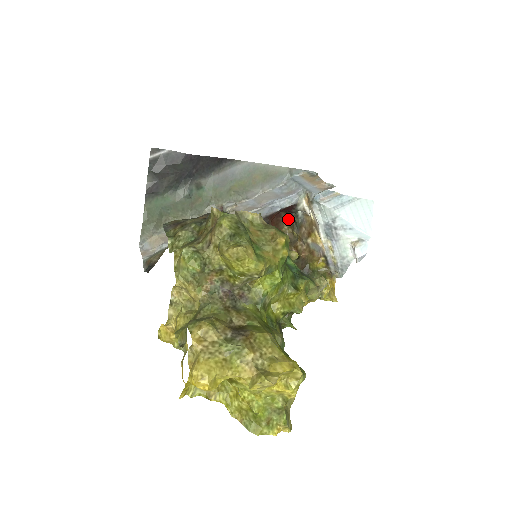
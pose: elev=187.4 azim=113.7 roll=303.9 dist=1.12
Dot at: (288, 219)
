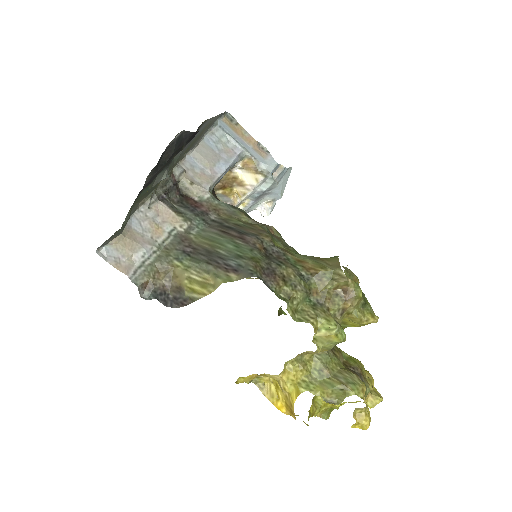
Dot at: occluded
